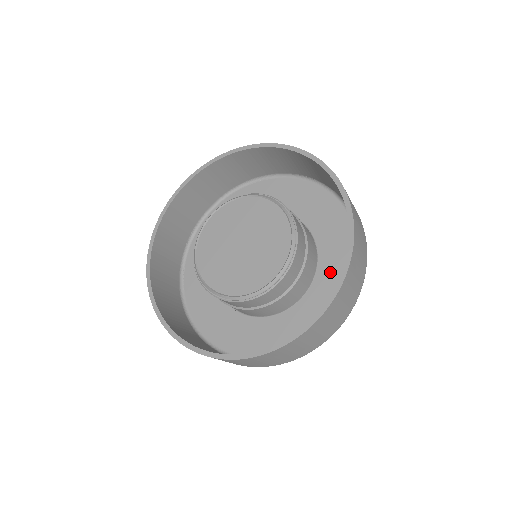
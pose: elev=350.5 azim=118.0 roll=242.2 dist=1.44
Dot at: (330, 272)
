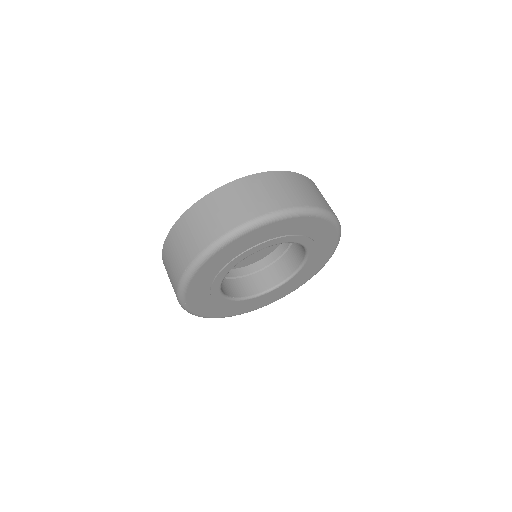
Dot at: occluded
